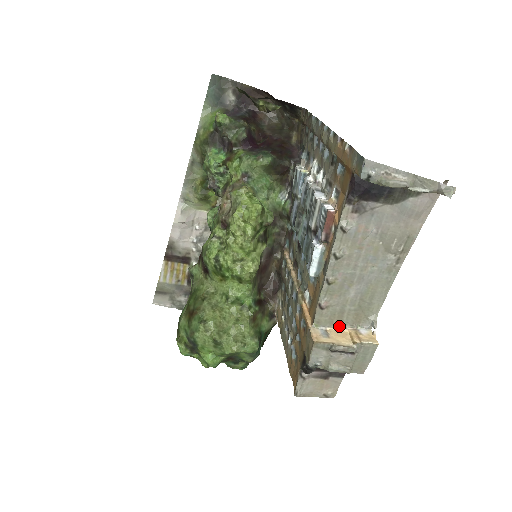
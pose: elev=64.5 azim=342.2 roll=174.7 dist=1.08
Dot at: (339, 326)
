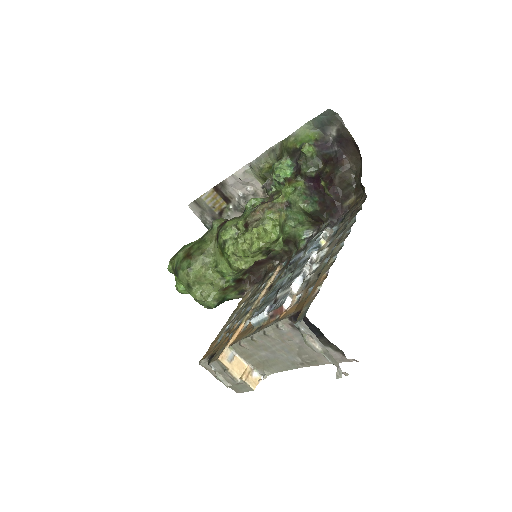
Dot at: (245, 359)
